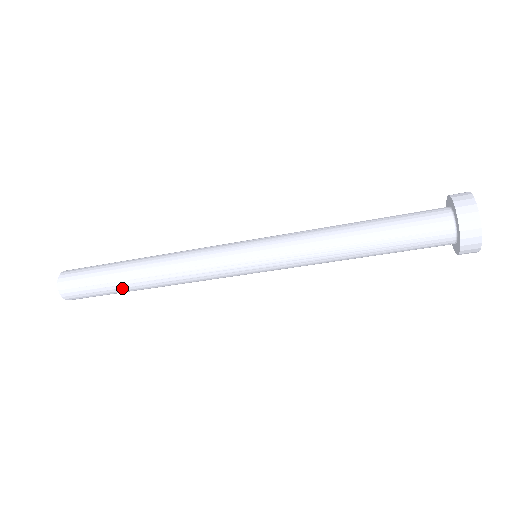
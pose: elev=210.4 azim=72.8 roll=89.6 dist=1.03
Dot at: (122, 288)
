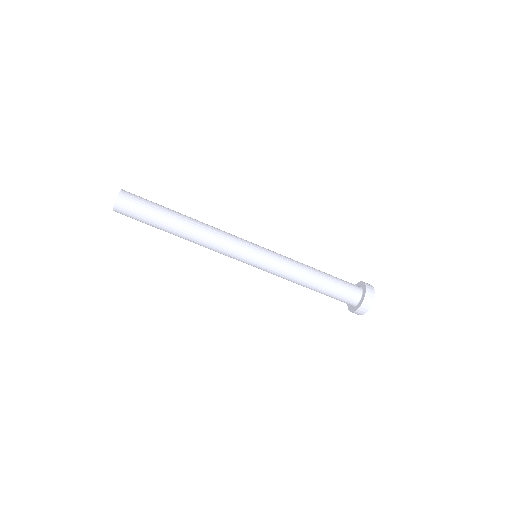
Dot at: (168, 217)
